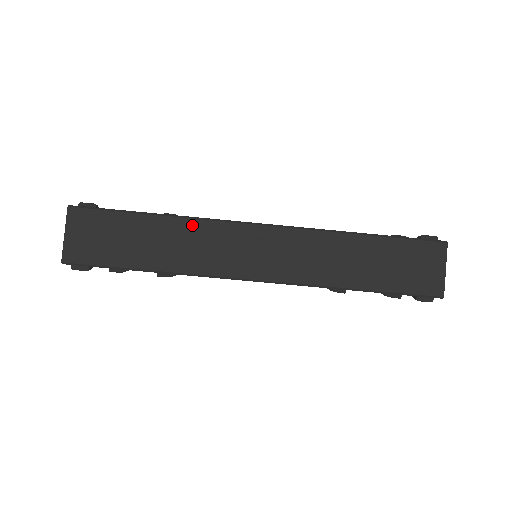
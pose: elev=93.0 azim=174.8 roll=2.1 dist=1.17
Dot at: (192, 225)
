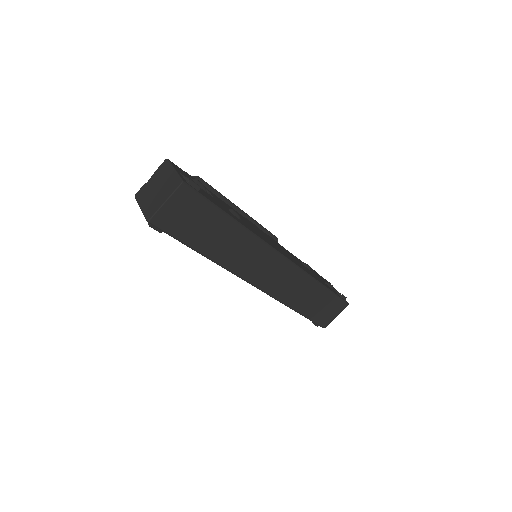
Dot at: (250, 239)
